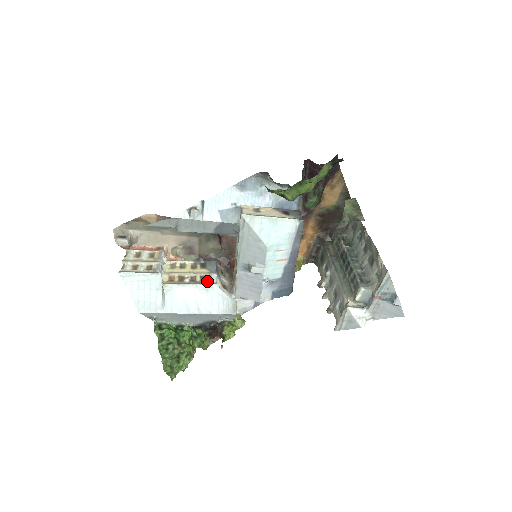
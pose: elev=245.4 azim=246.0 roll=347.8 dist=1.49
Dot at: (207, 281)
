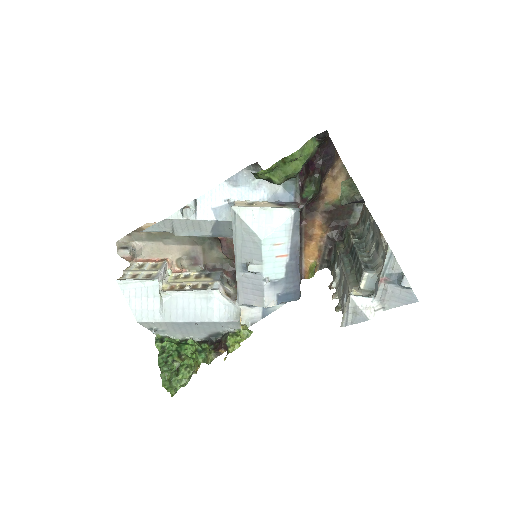
Dot at: (208, 288)
